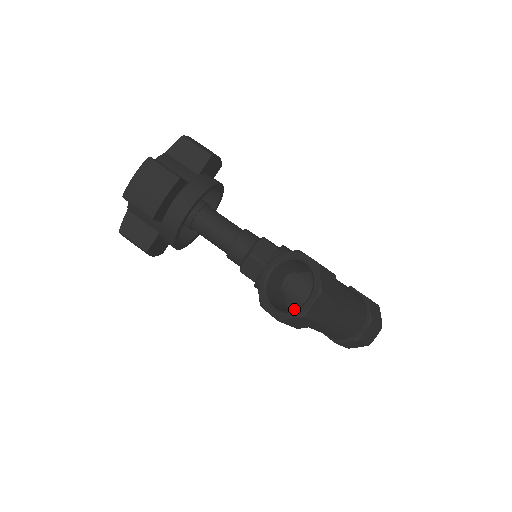
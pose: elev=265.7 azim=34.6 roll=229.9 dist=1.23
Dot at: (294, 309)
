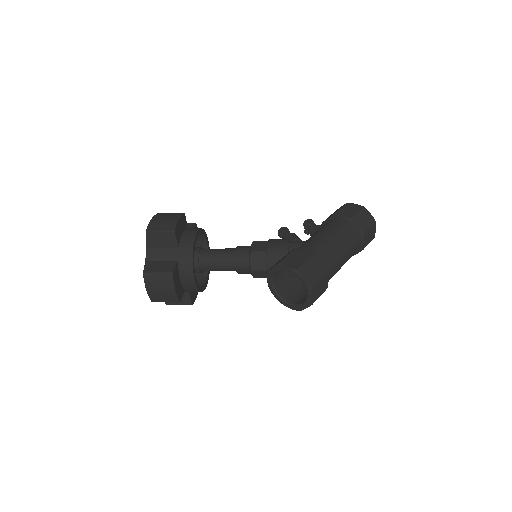
Dot at: (303, 302)
